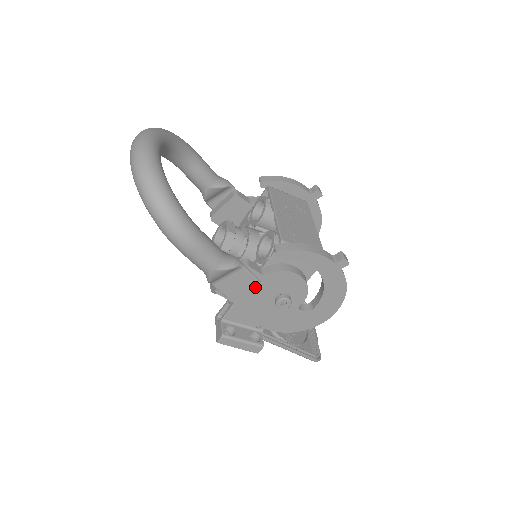
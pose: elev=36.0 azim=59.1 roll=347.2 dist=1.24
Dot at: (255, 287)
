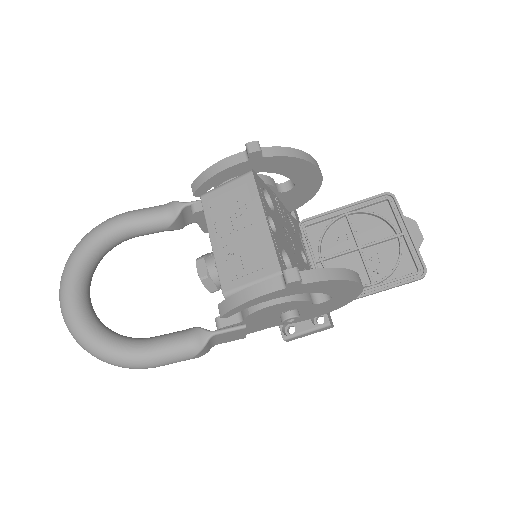
Dot at: (252, 324)
